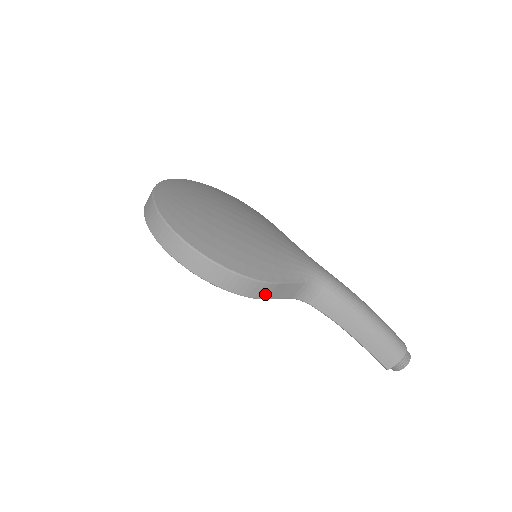
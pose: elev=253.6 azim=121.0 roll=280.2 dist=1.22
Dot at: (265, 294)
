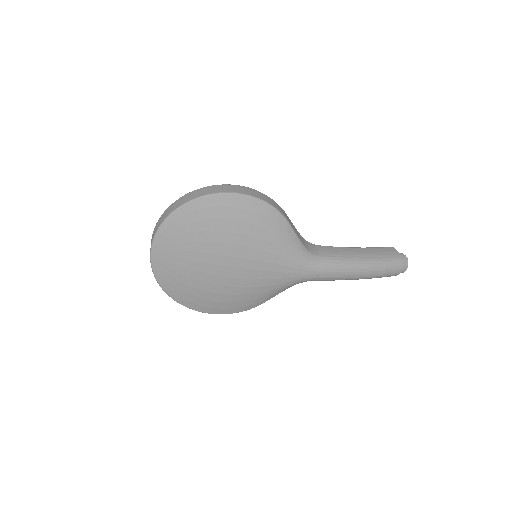
Dot at: occluded
